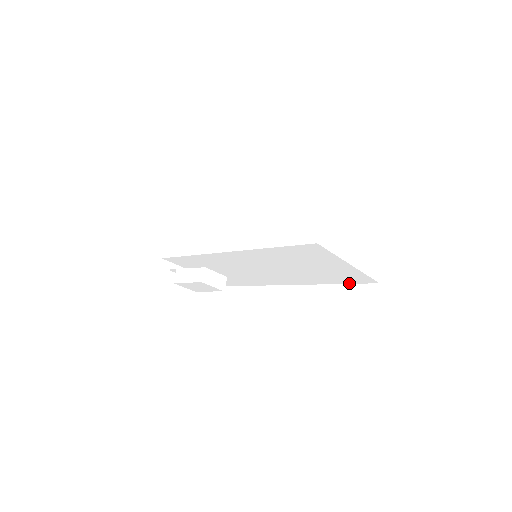
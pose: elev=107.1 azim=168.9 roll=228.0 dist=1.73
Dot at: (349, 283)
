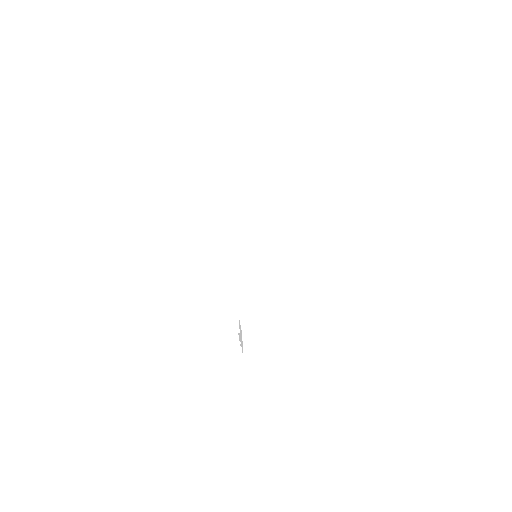
Dot at: (348, 180)
